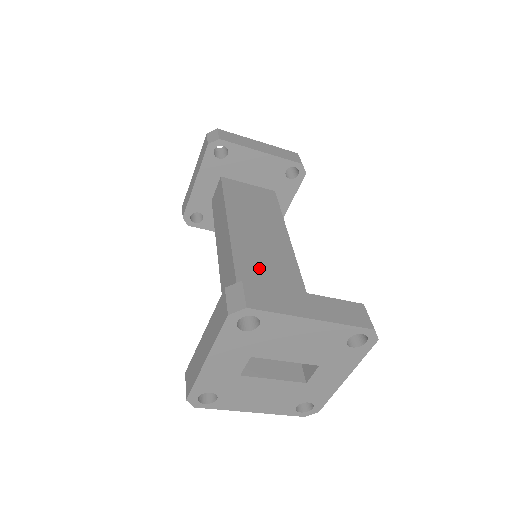
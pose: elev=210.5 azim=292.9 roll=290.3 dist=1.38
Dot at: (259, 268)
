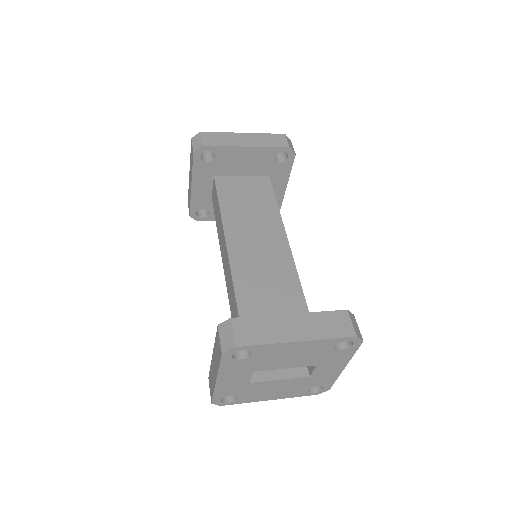
Dot at: (256, 276)
